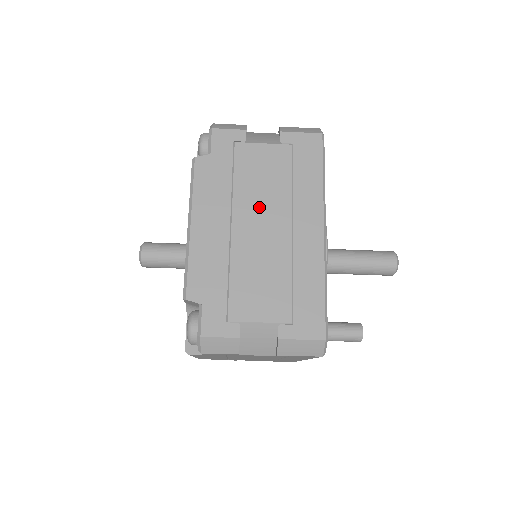
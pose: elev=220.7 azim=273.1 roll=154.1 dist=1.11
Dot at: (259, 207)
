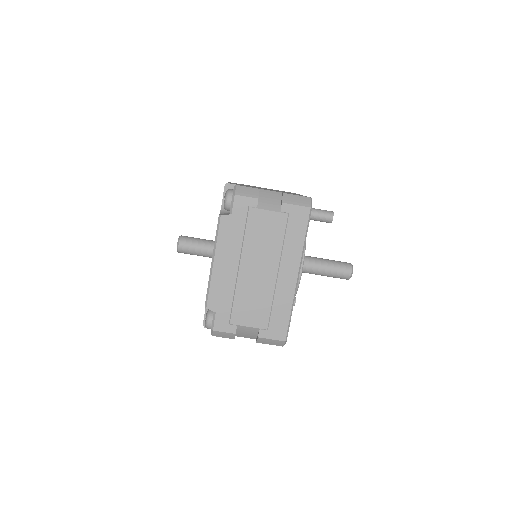
Dot at: occluded
